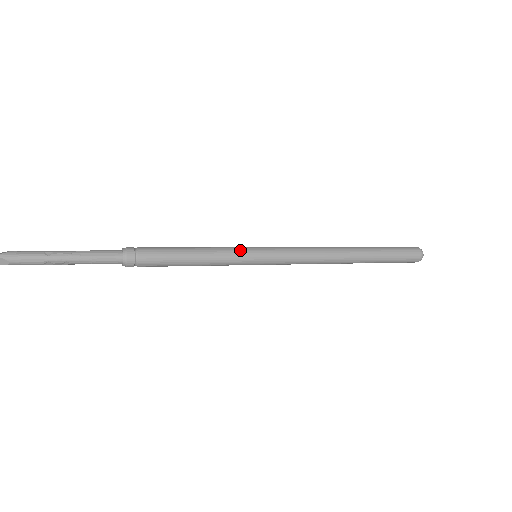
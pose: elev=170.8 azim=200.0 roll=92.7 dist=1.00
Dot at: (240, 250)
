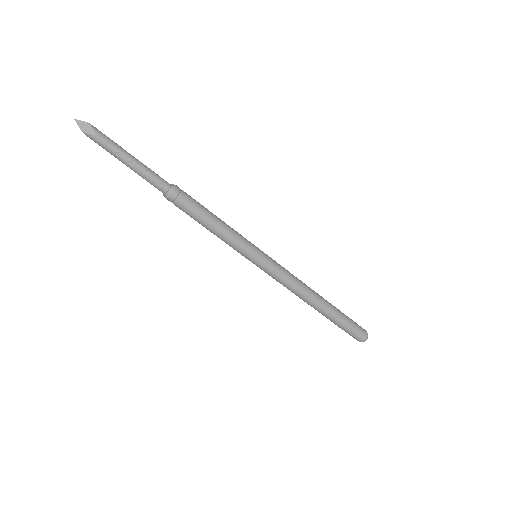
Dot at: (249, 241)
